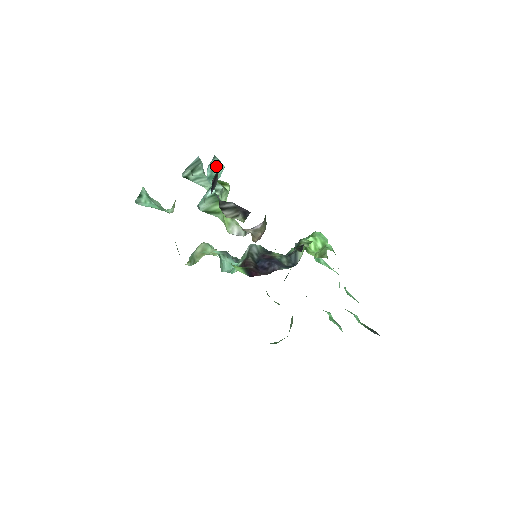
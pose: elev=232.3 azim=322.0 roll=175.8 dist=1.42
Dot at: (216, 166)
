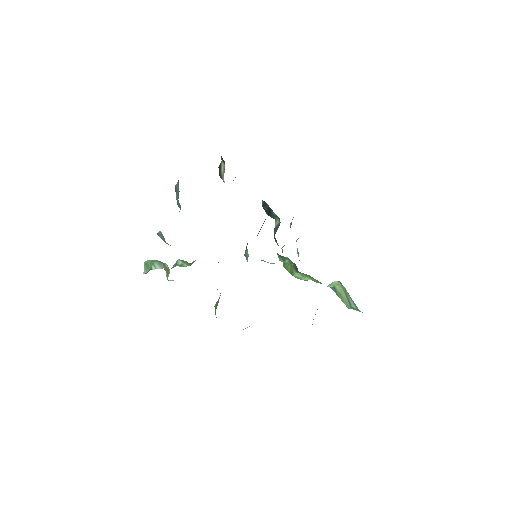
Dot at: occluded
